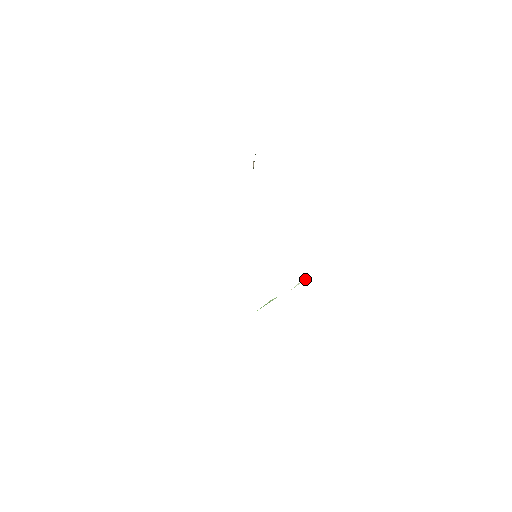
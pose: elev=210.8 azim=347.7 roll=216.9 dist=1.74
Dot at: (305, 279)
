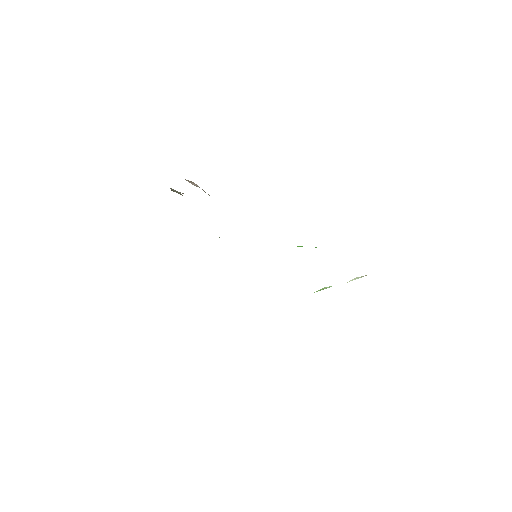
Dot at: (362, 276)
